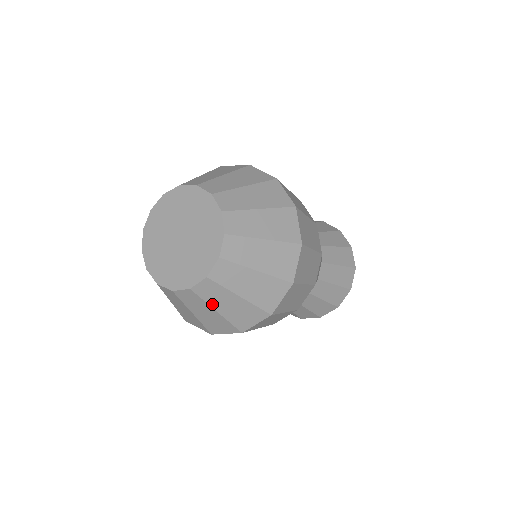
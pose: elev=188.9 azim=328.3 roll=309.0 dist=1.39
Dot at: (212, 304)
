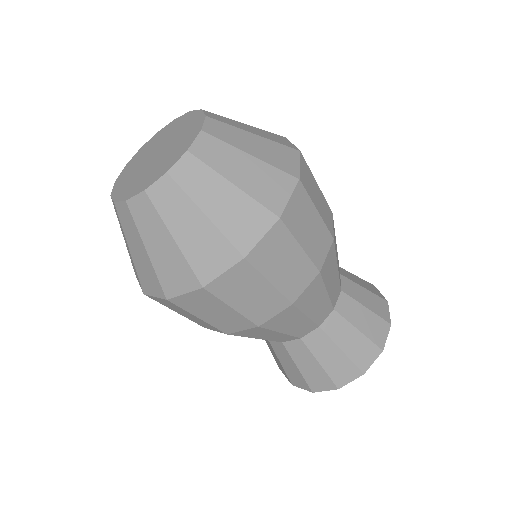
Dot at: (197, 200)
